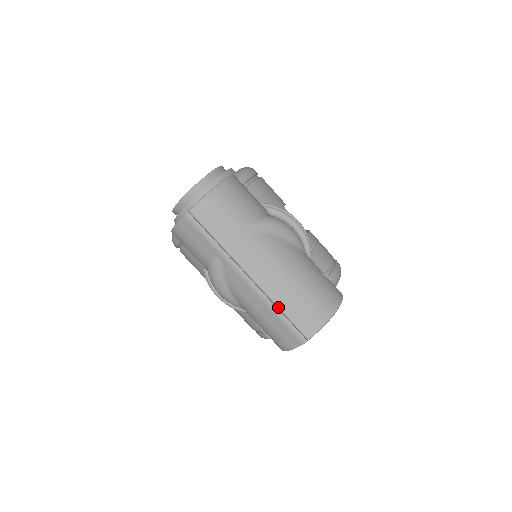
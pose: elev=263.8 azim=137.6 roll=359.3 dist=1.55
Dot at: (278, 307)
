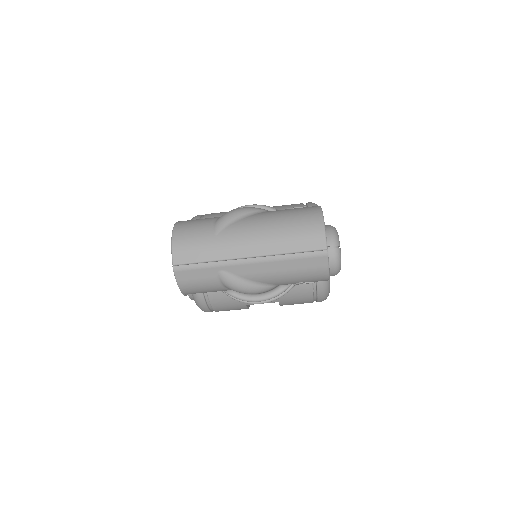
Dot at: (286, 253)
